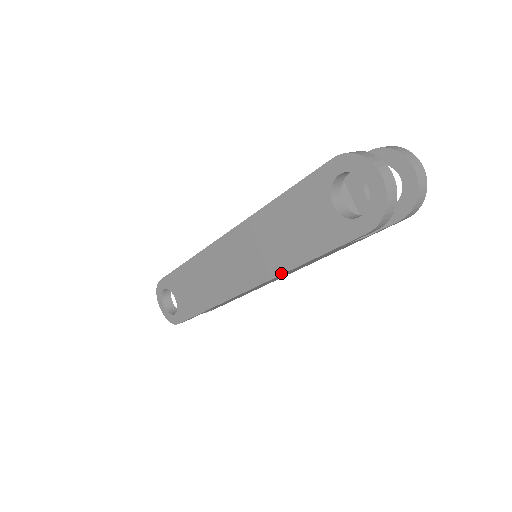
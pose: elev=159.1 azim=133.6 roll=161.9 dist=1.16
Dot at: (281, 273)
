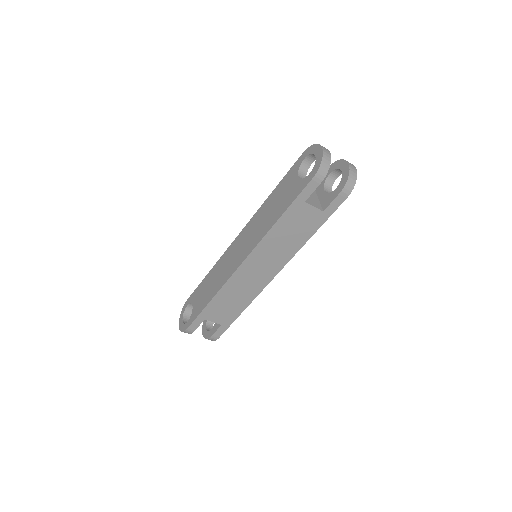
Dot at: (264, 235)
